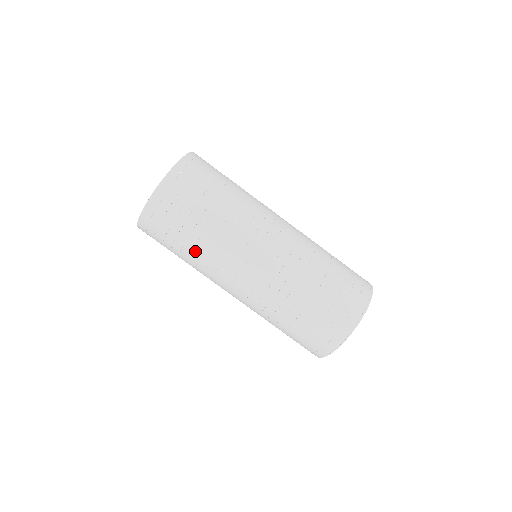
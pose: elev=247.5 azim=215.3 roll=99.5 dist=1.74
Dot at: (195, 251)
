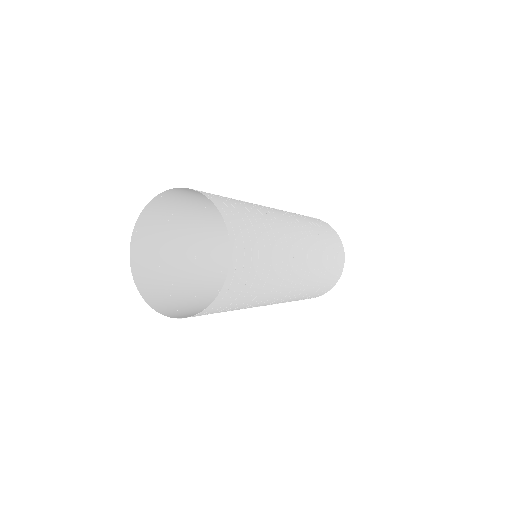
Dot at: occluded
